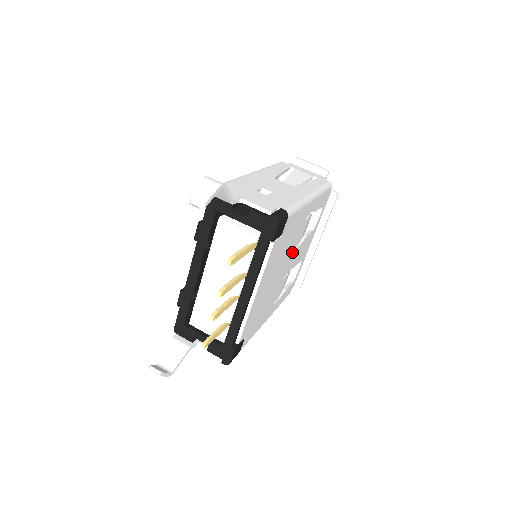
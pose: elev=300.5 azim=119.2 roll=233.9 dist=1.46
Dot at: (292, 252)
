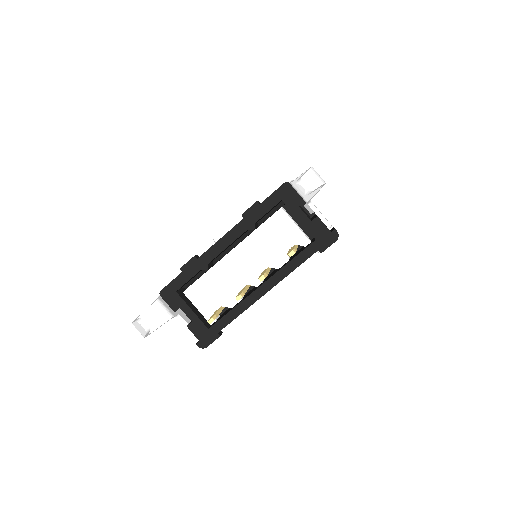
Dot at: occluded
